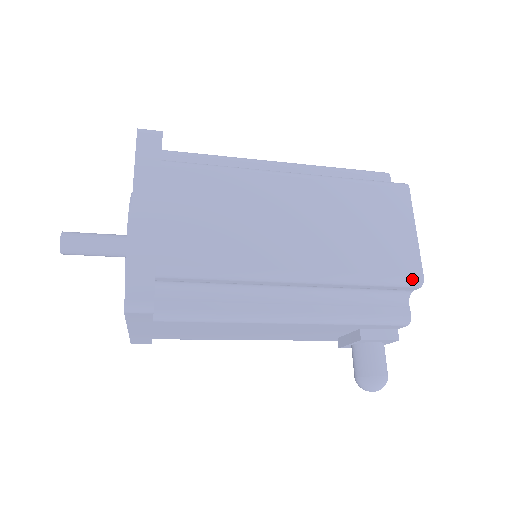
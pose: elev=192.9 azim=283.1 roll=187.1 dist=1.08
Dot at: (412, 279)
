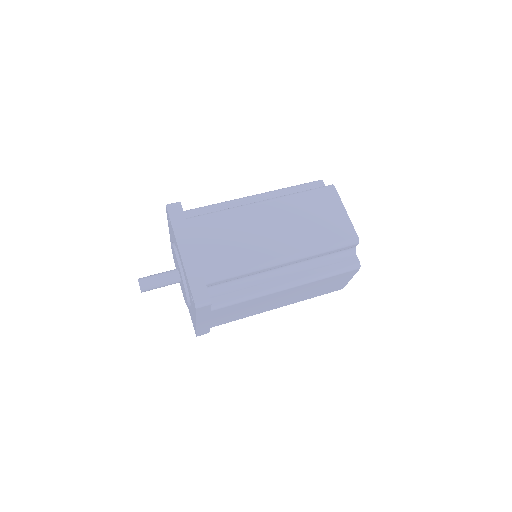
Dot at: occluded
